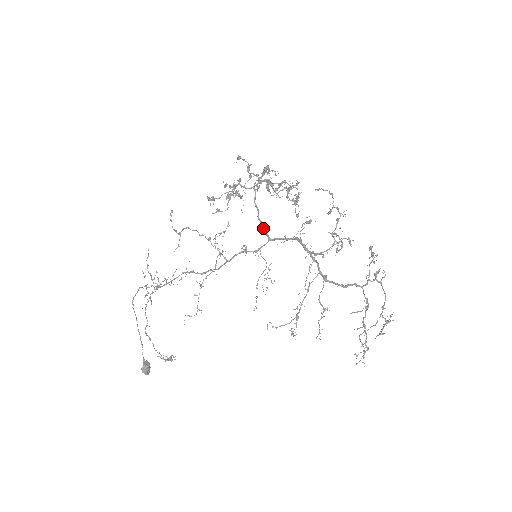
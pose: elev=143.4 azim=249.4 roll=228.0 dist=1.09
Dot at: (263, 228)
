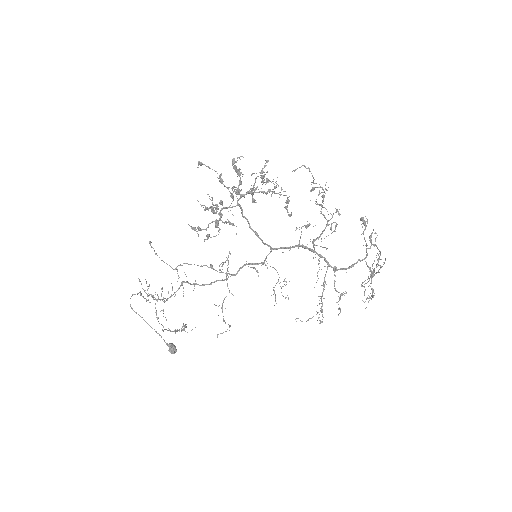
Dot at: (262, 241)
